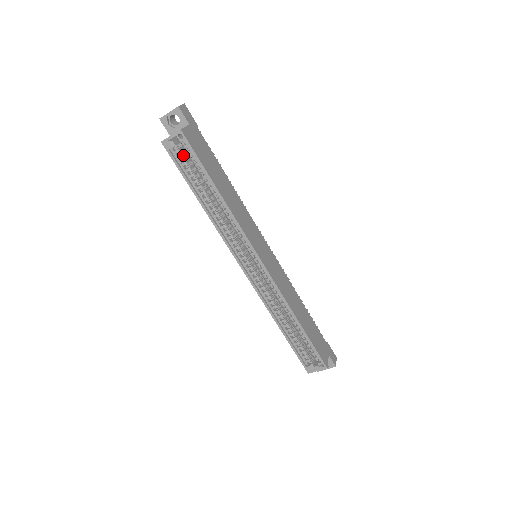
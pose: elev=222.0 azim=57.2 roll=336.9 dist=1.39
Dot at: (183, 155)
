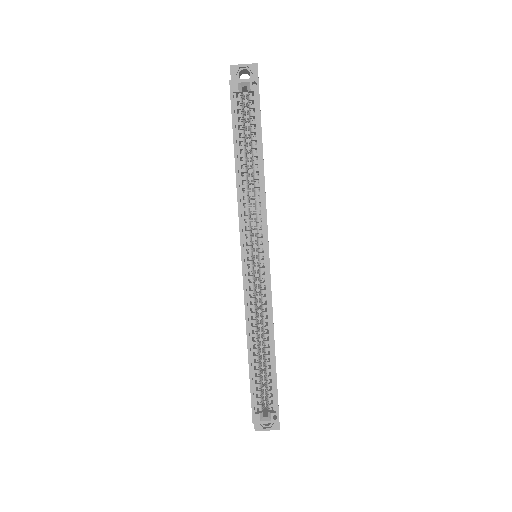
Dot at: occluded
